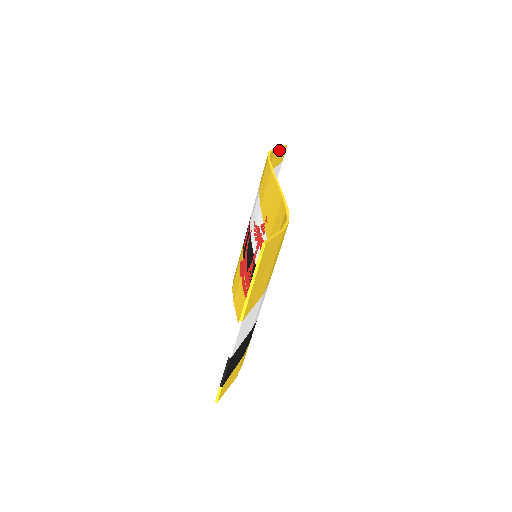
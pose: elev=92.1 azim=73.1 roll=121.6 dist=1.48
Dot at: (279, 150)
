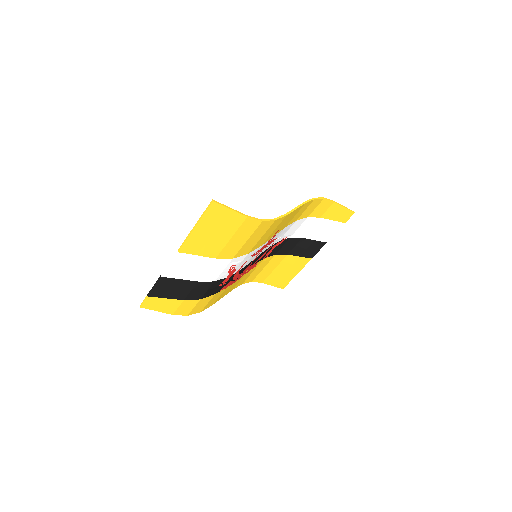
Dot at: (341, 208)
